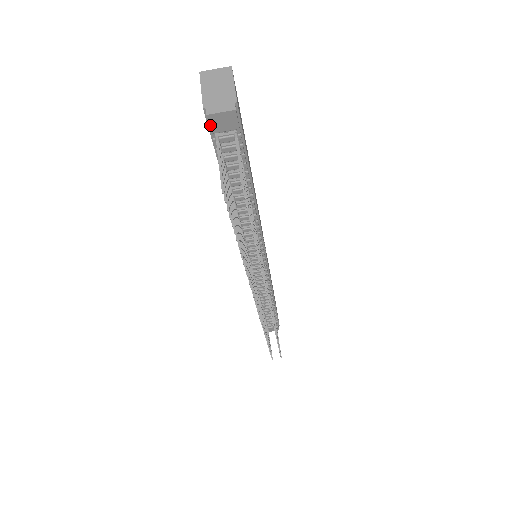
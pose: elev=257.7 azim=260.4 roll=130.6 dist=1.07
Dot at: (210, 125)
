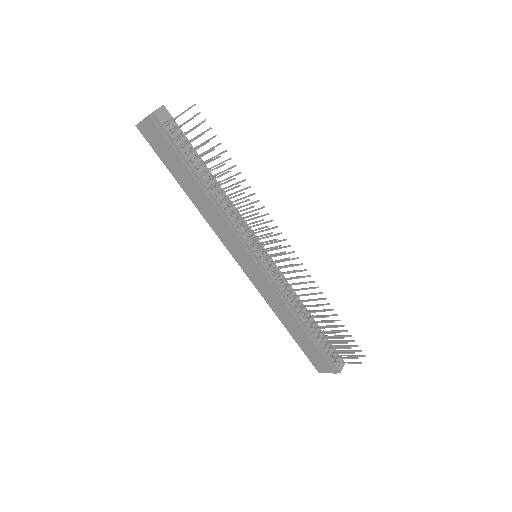
Dot at: (158, 119)
